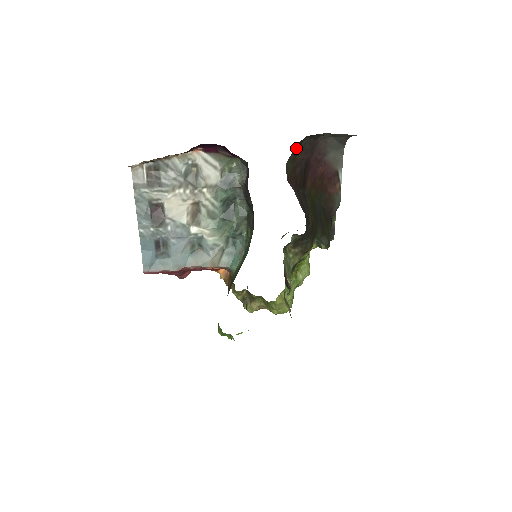
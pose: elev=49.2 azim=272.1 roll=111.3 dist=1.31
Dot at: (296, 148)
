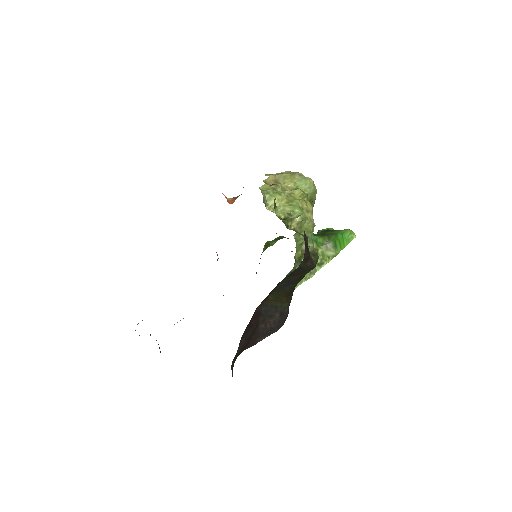
Dot at: (232, 367)
